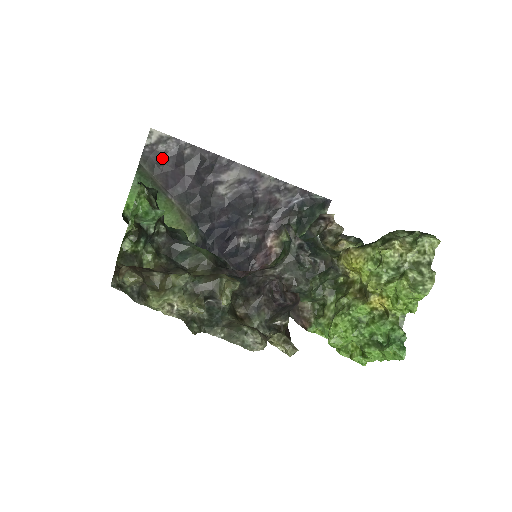
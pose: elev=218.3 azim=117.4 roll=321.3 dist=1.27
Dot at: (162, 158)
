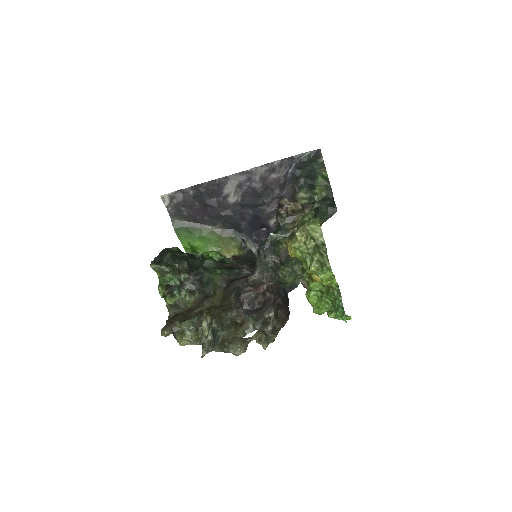
Dot at: (181, 207)
